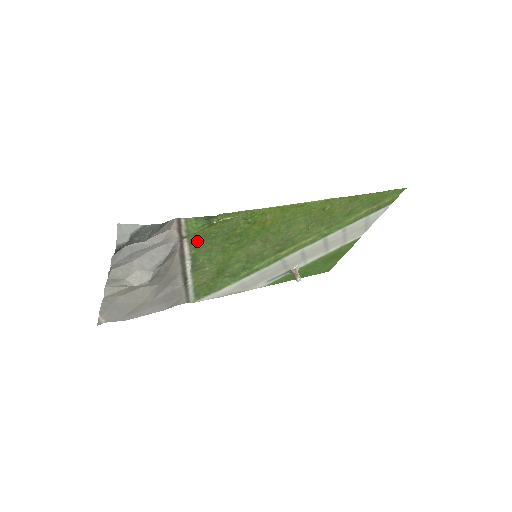
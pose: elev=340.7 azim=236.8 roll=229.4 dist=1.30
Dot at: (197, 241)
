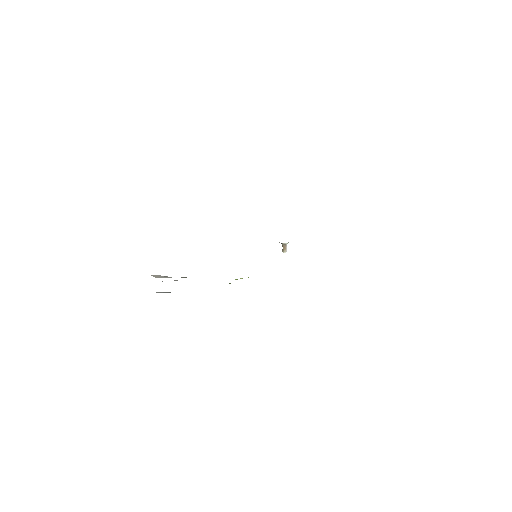
Dot at: occluded
